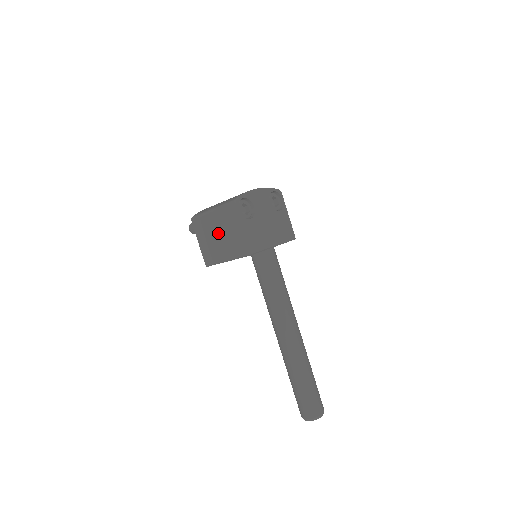
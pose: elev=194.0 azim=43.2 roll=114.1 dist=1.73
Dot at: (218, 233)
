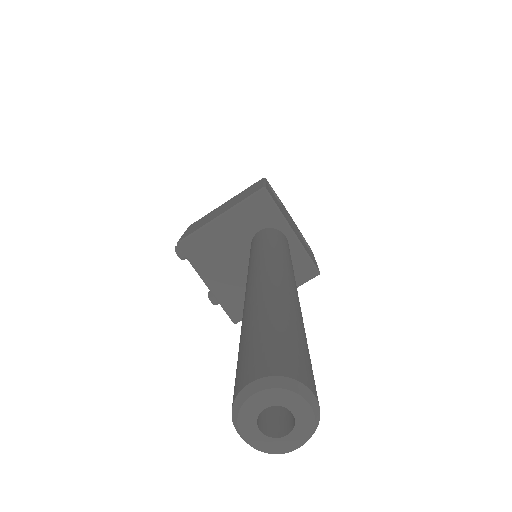
Dot at: (223, 207)
